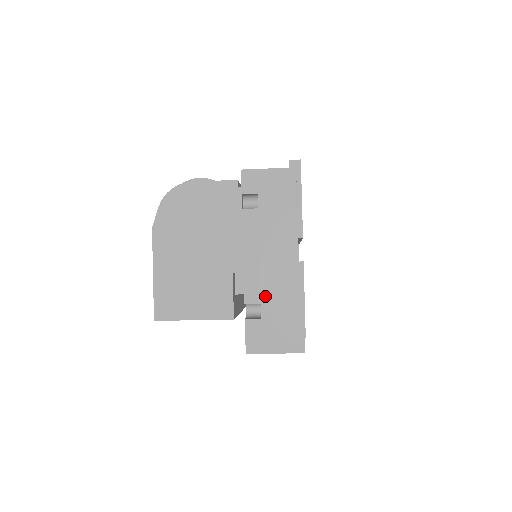
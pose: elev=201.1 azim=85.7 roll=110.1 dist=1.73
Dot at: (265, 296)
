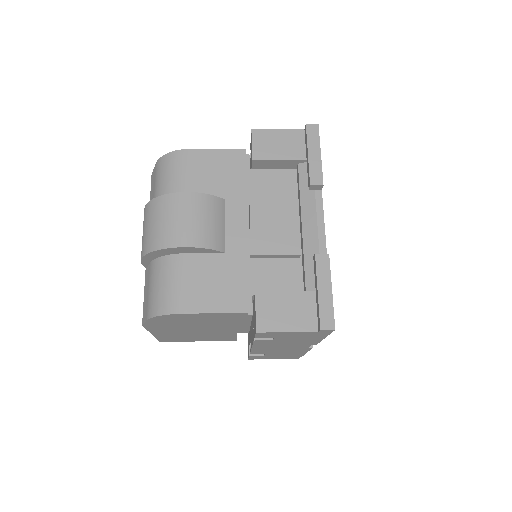
Dot at: (270, 353)
